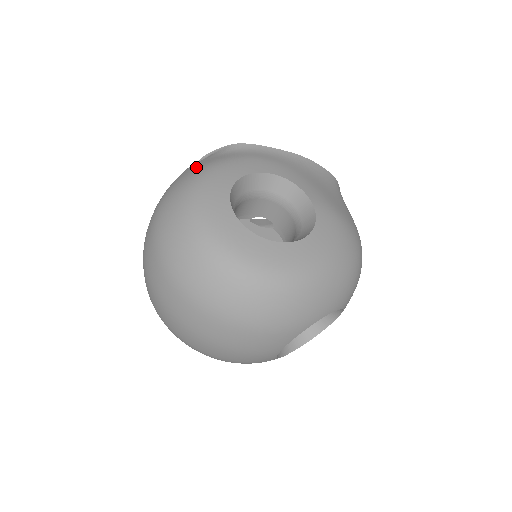
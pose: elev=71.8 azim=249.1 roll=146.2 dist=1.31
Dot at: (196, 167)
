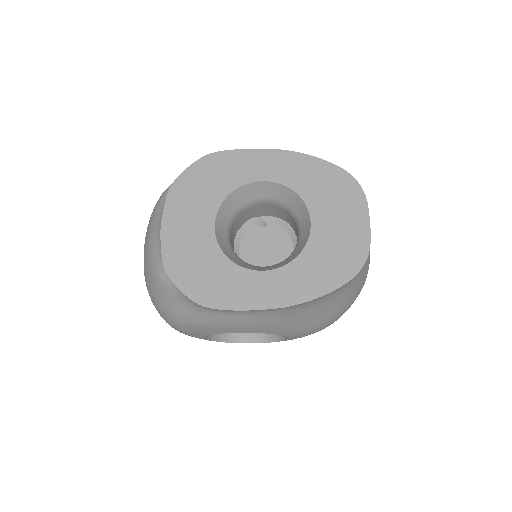
Dot at: (166, 308)
